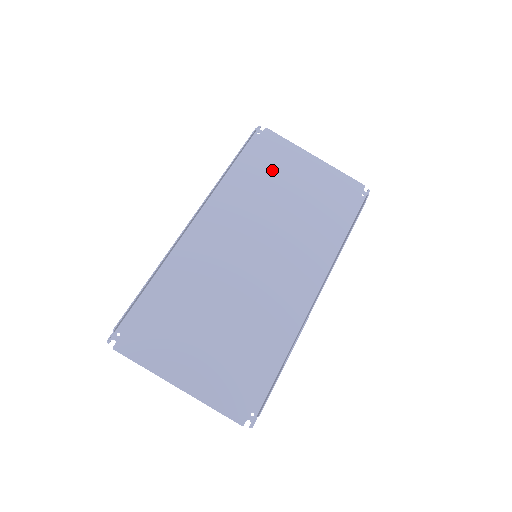
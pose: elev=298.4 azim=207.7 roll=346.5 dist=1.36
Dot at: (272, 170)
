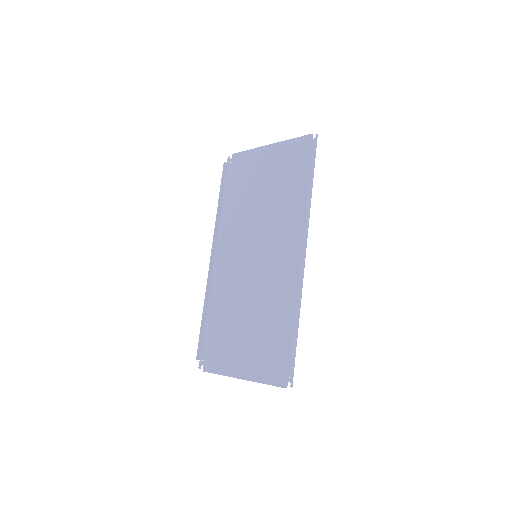
Dot at: (246, 183)
